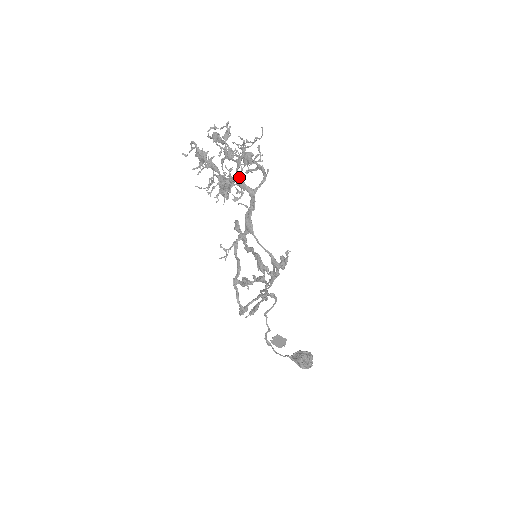
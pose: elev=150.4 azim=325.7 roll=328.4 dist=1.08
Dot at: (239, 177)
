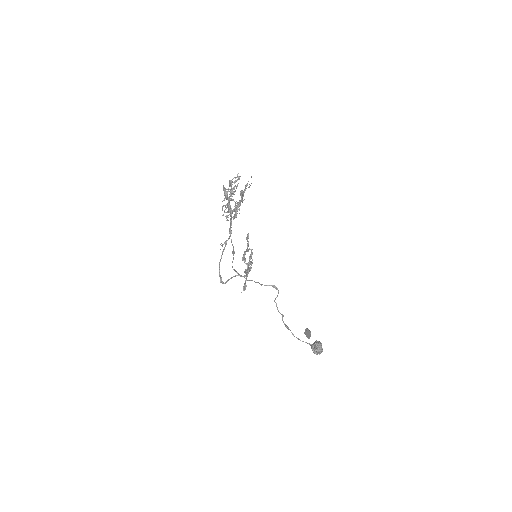
Dot at: (228, 204)
